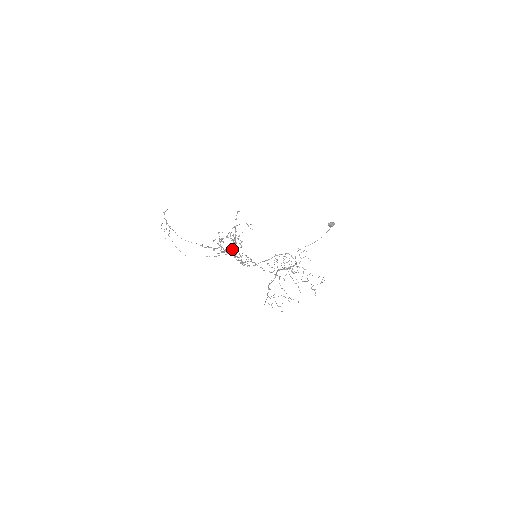
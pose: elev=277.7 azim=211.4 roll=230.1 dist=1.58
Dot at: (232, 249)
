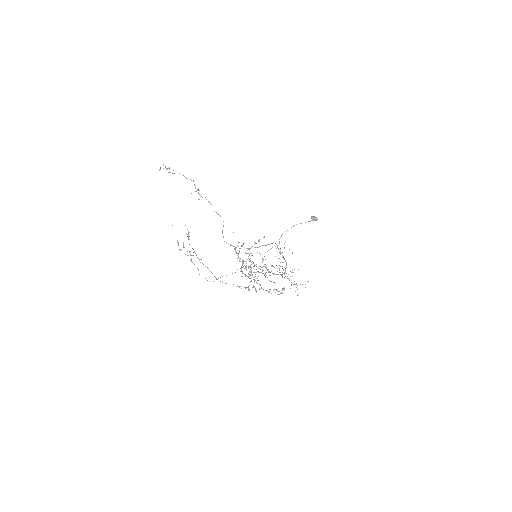
Dot at: occluded
